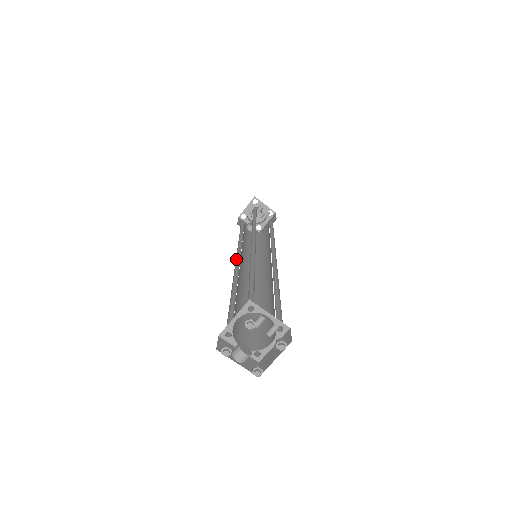
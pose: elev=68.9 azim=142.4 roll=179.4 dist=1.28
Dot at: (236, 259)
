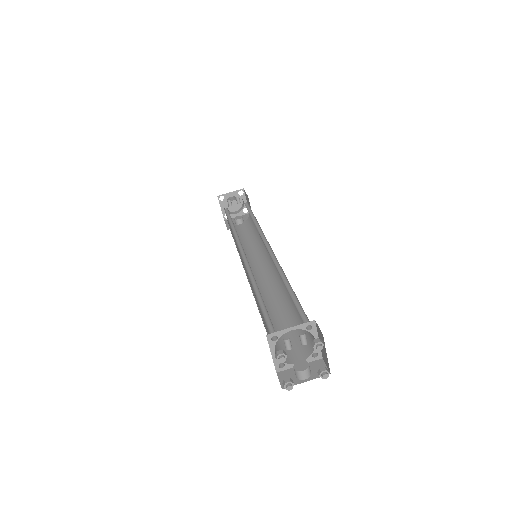
Dot at: occluded
